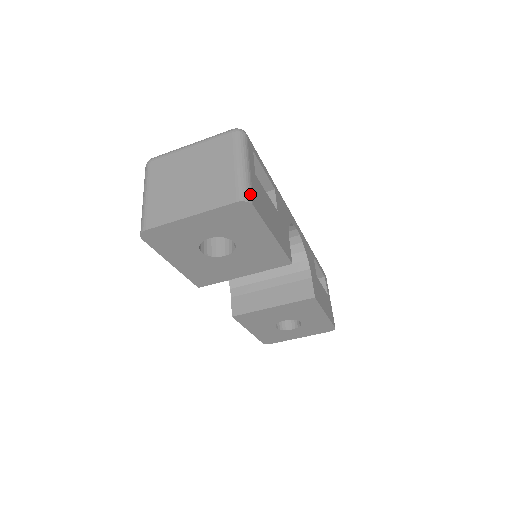
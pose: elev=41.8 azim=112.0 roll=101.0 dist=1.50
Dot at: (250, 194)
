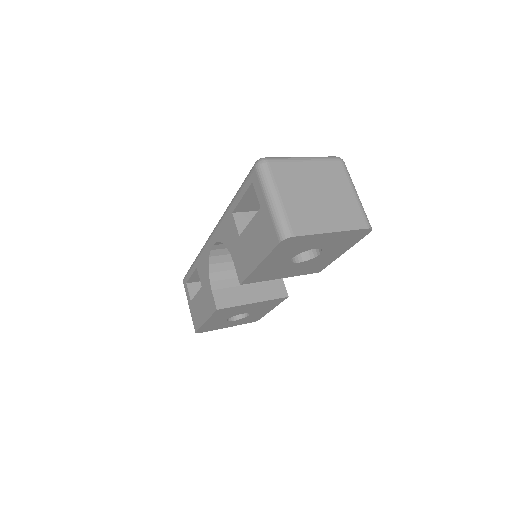
Dot at: occluded
